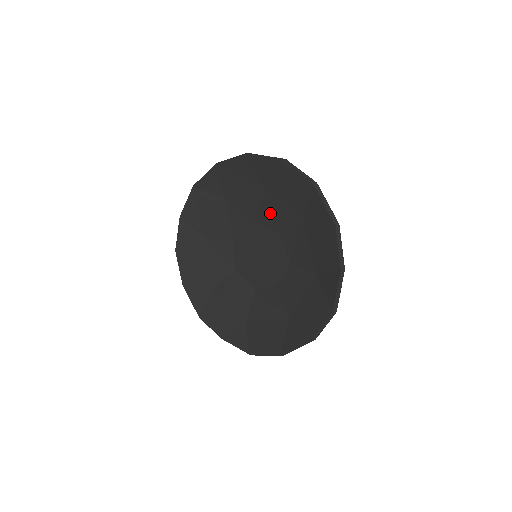
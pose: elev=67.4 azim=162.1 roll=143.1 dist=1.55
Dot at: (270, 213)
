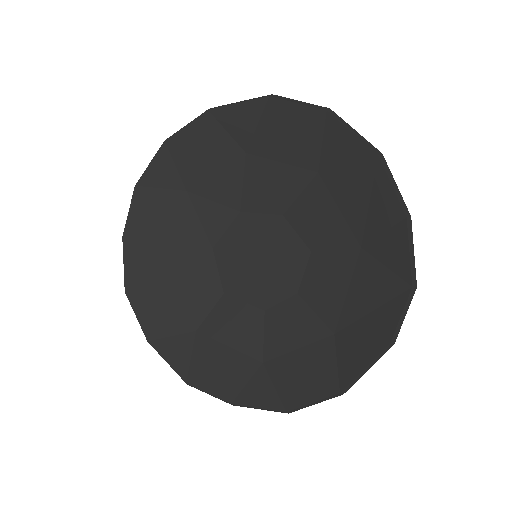
Dot at: (262, 188)
